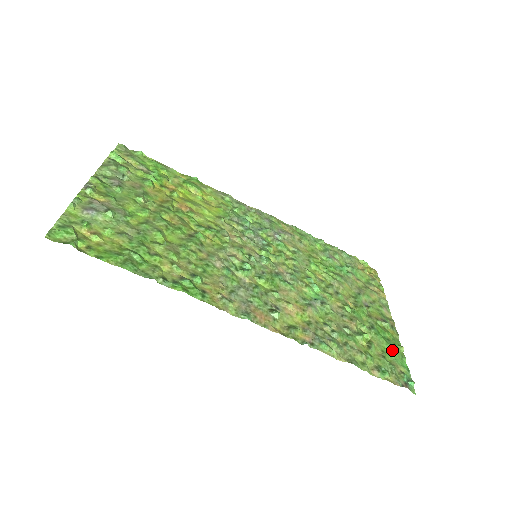
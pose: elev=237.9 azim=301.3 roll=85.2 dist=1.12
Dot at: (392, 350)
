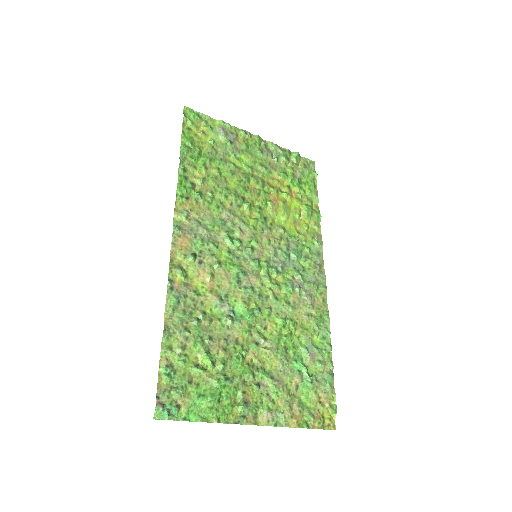
Dot at: (206, 401)
